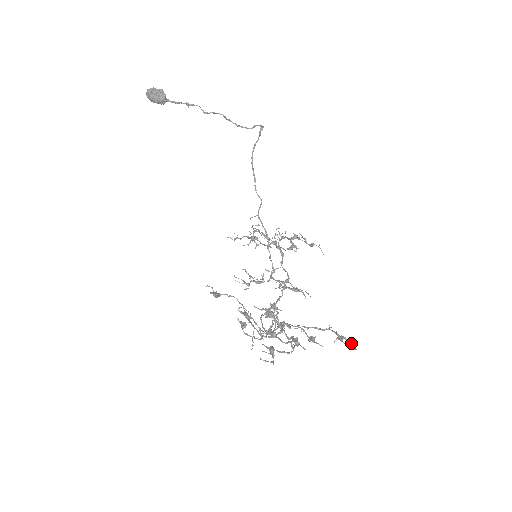
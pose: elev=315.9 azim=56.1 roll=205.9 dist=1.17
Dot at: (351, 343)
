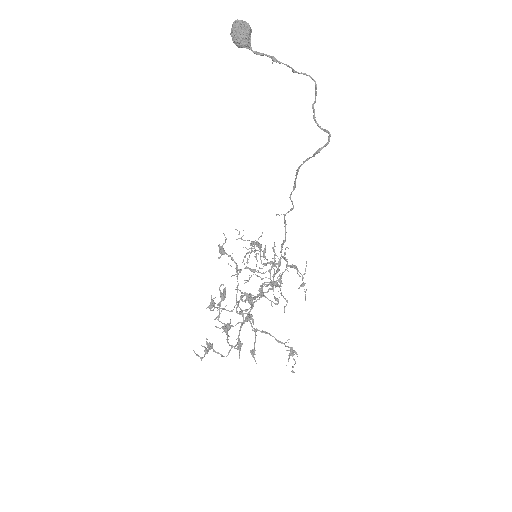
Dot at: occluded
